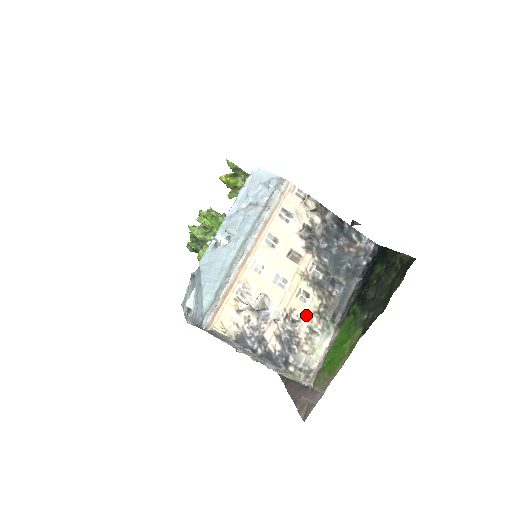
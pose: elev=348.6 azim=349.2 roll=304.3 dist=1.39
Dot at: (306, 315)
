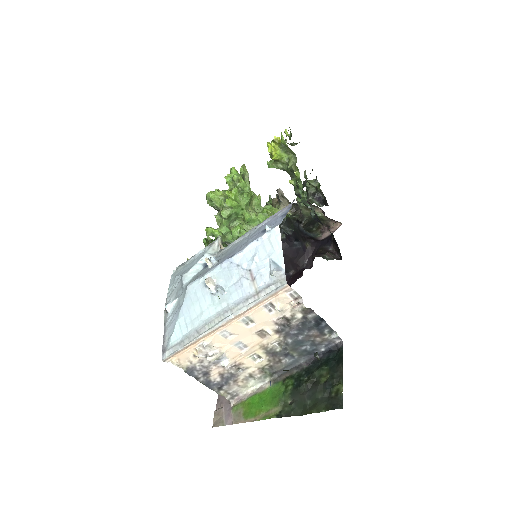
Dot at: (251, 367)
